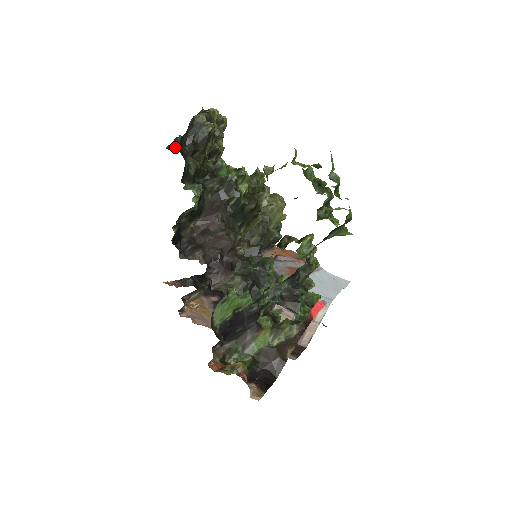
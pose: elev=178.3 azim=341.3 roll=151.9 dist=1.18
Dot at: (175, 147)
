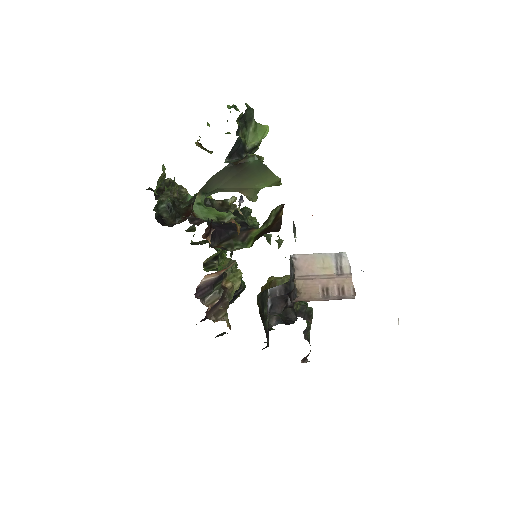
Dot at: occluded
